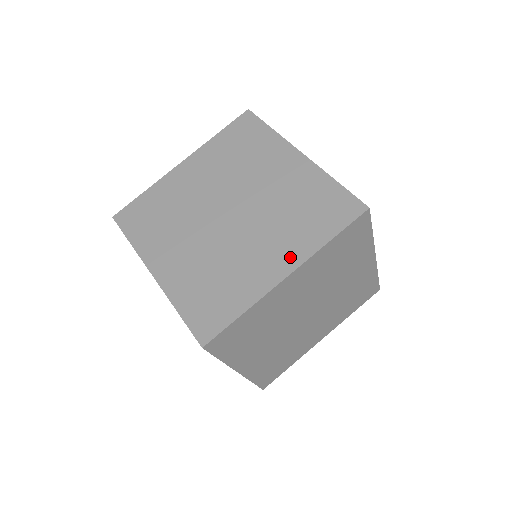
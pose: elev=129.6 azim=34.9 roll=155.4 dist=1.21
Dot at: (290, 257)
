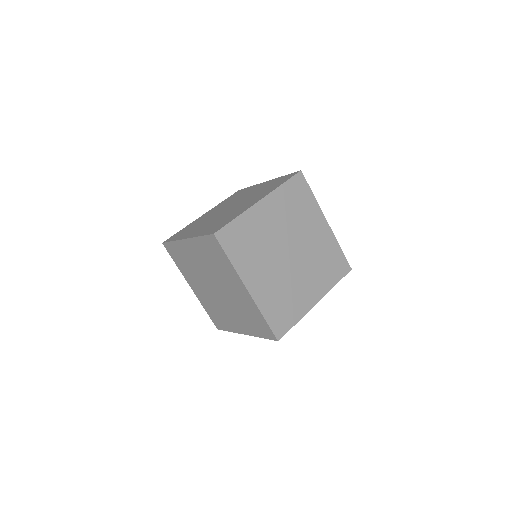
Dot at: (262, 196)
